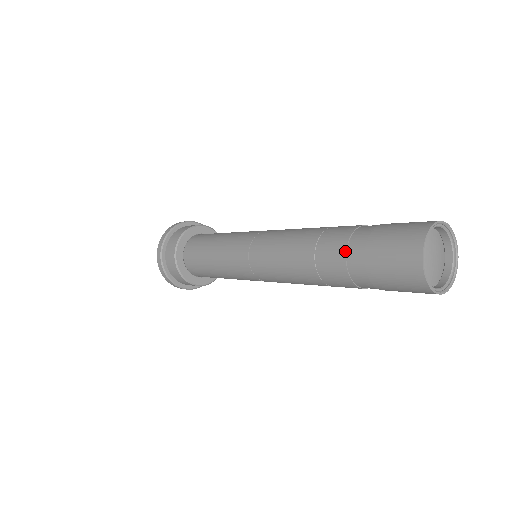
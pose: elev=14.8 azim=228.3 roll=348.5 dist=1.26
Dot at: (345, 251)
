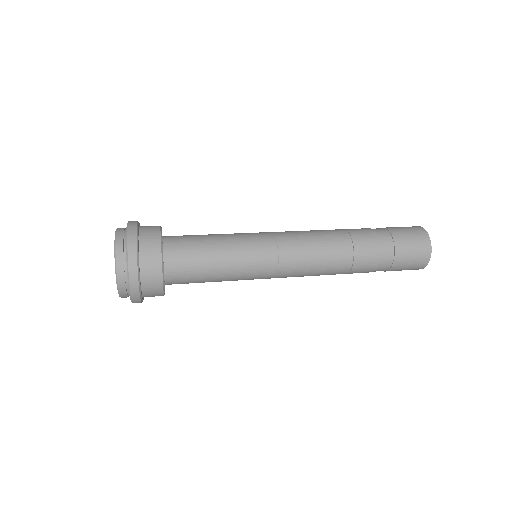
Dot at: (372, 229)
